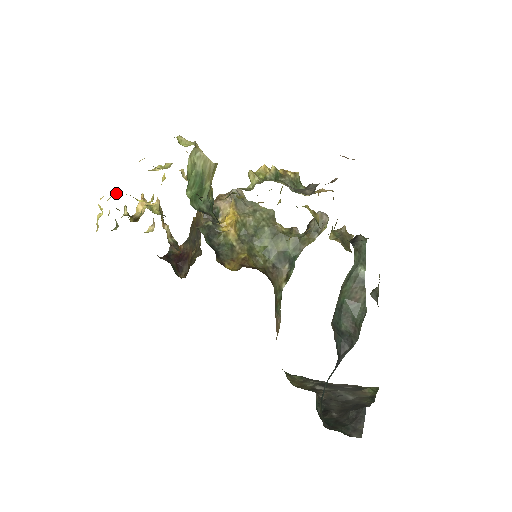
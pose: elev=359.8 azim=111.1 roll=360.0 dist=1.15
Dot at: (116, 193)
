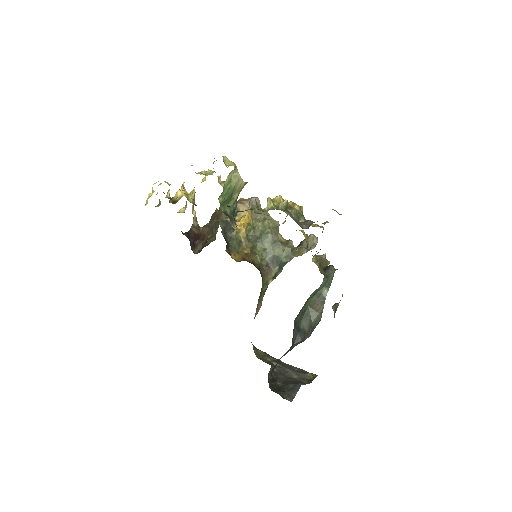
Dot at: (167, 182)
